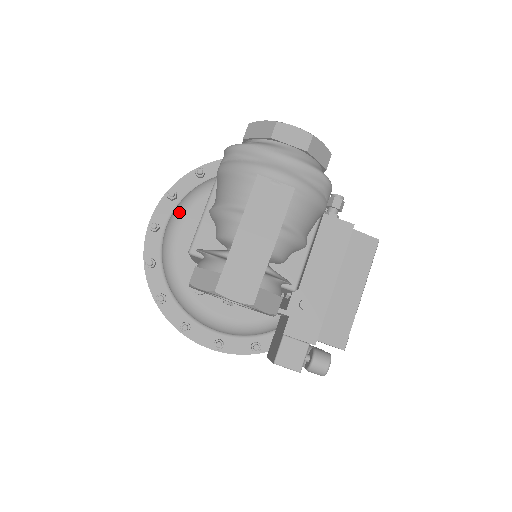
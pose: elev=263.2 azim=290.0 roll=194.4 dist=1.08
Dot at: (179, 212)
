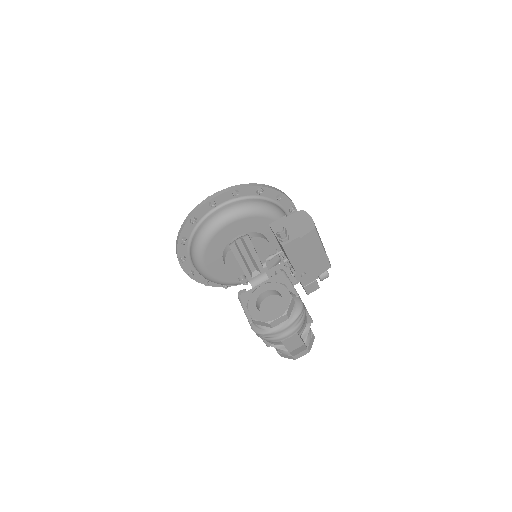
Dot at: (200, 269)
